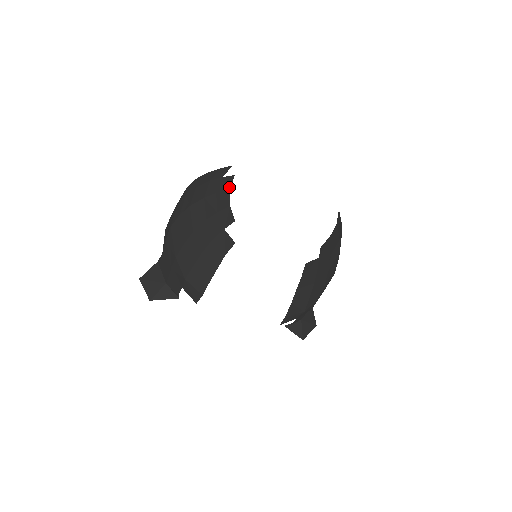
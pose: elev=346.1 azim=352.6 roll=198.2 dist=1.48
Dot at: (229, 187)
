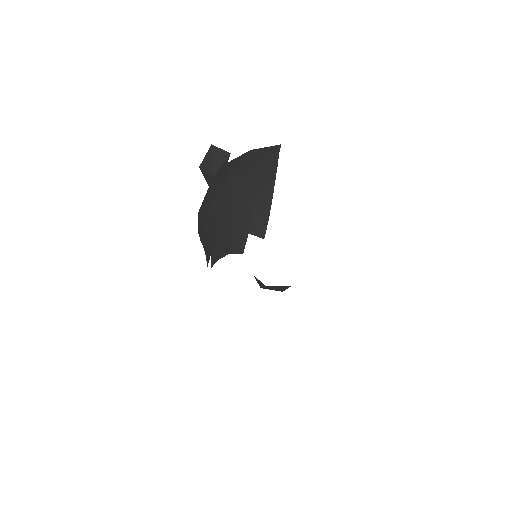
Dot at: (233, 252)
